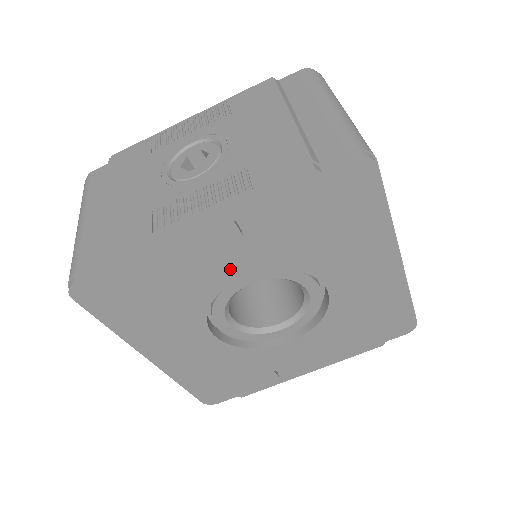
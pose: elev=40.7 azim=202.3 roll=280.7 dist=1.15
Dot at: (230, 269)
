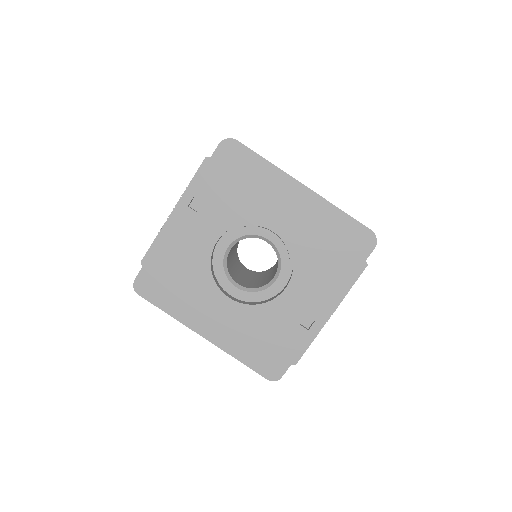
Dot at: (206, 239)
